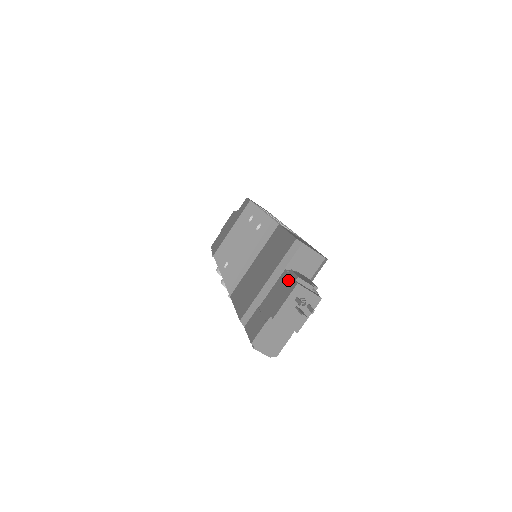
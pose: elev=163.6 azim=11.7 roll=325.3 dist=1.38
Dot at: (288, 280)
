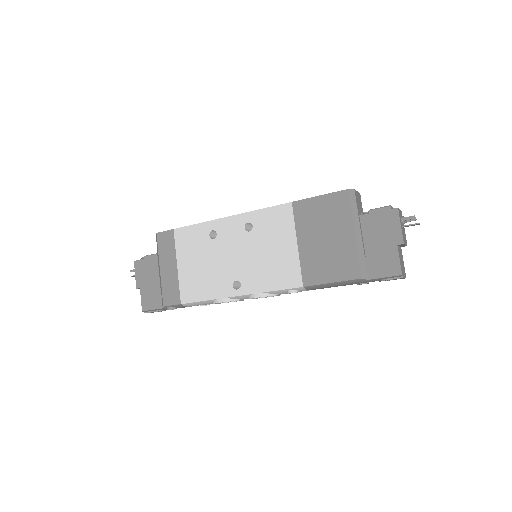
Dot at: (380, 216)
